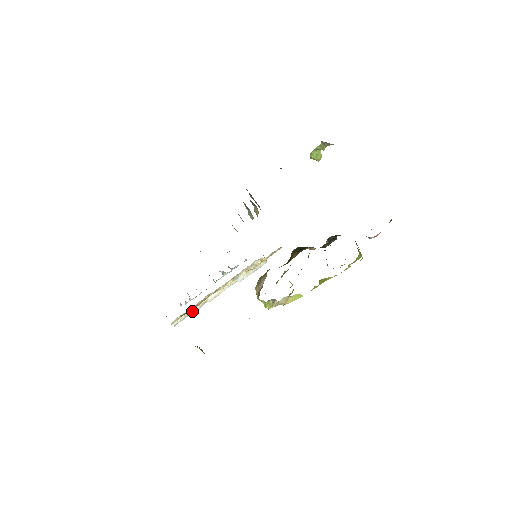
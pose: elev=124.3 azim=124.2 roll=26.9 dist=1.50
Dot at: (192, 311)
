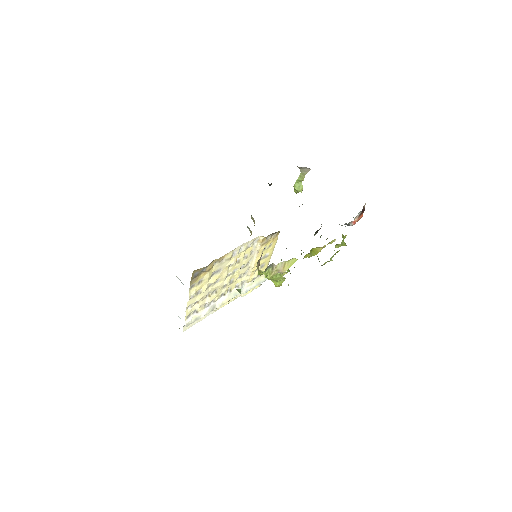
Dot at: (202, 313)
